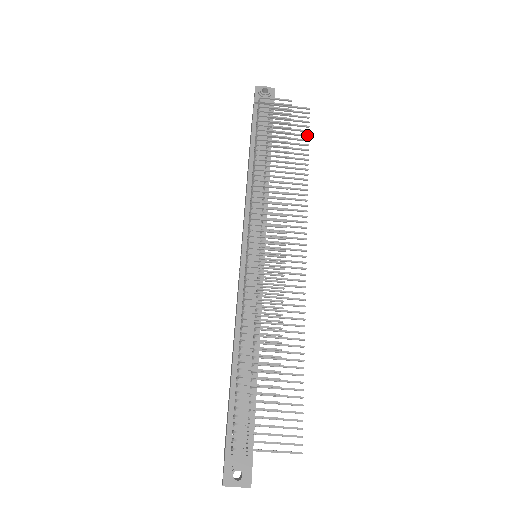
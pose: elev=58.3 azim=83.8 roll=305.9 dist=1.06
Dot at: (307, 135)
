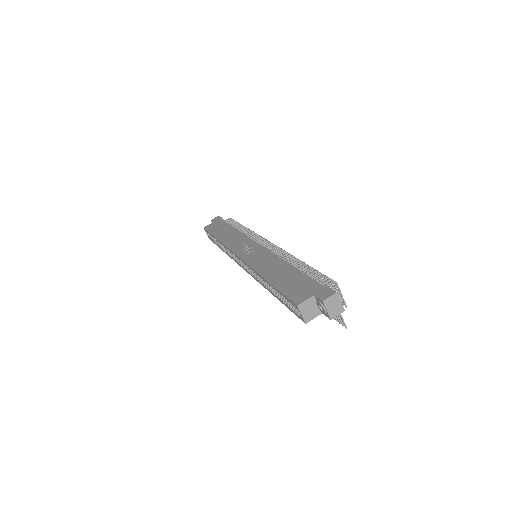
Dot at: occluded
